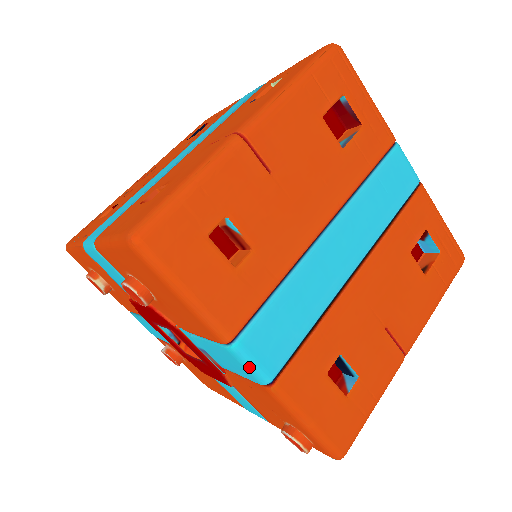
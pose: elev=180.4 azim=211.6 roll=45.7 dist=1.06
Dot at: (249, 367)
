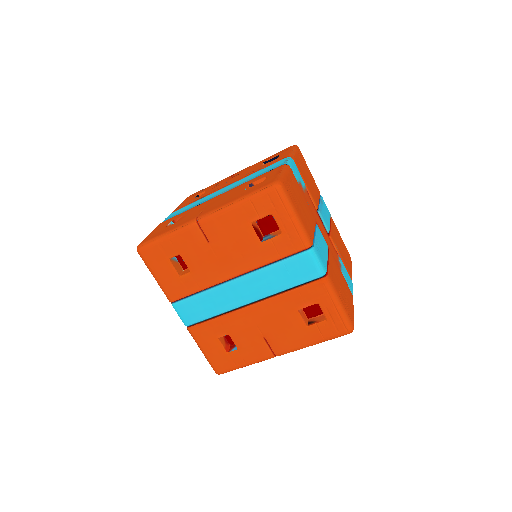
Dot at: (179, 315)
